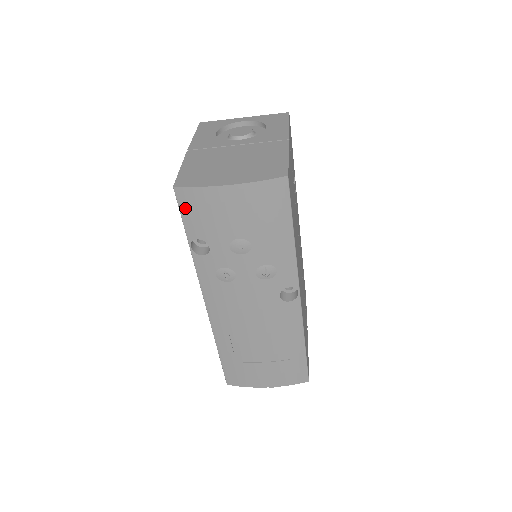
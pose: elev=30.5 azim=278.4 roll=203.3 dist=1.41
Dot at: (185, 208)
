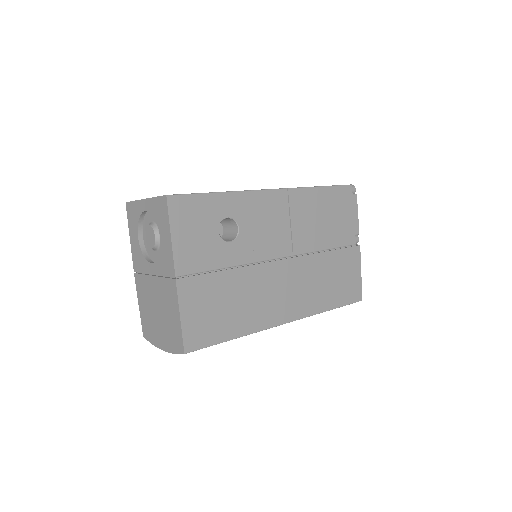
Dot at: occluded
